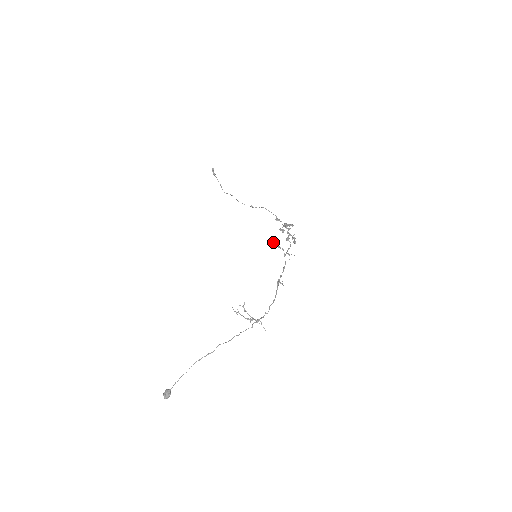
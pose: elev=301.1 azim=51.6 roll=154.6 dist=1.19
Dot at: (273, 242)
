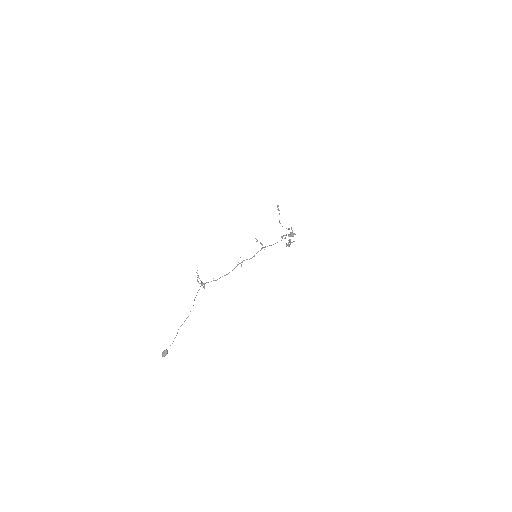
Dot at: occluded
